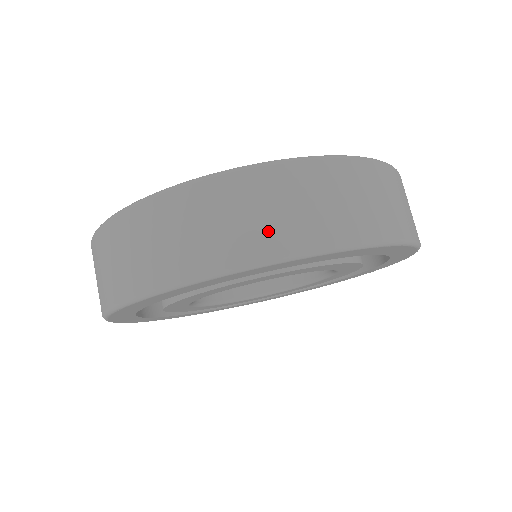
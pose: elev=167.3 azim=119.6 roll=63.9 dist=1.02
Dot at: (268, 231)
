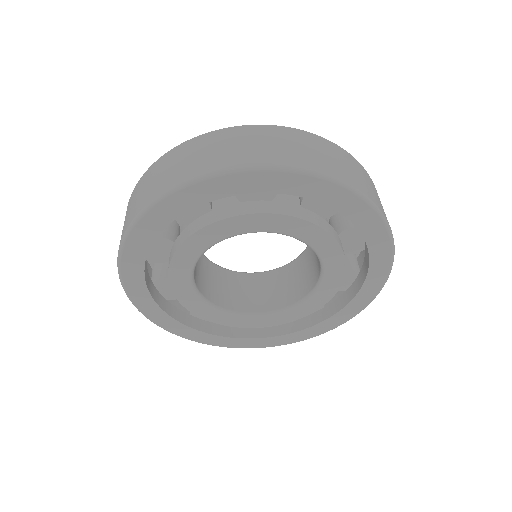
Dot at: (369, 189)
